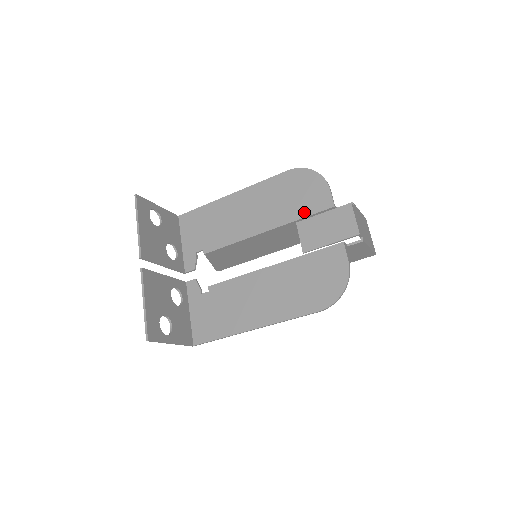
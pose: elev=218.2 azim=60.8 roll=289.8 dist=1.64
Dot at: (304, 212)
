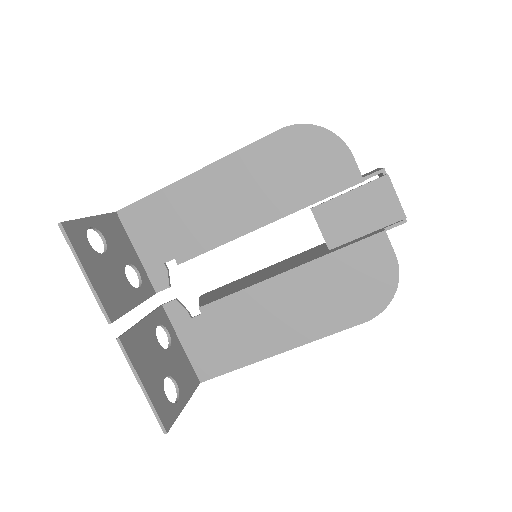
Dot at: (320, 192)
